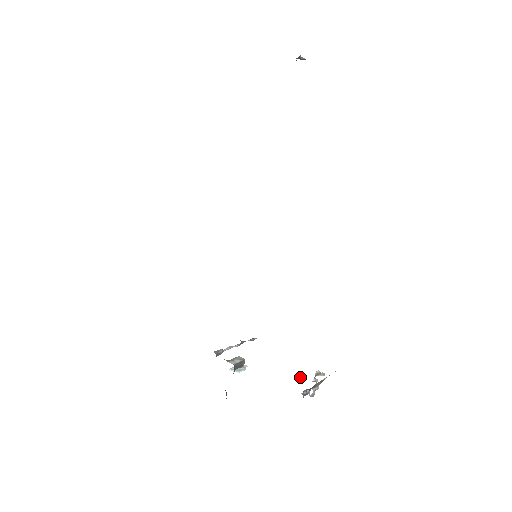
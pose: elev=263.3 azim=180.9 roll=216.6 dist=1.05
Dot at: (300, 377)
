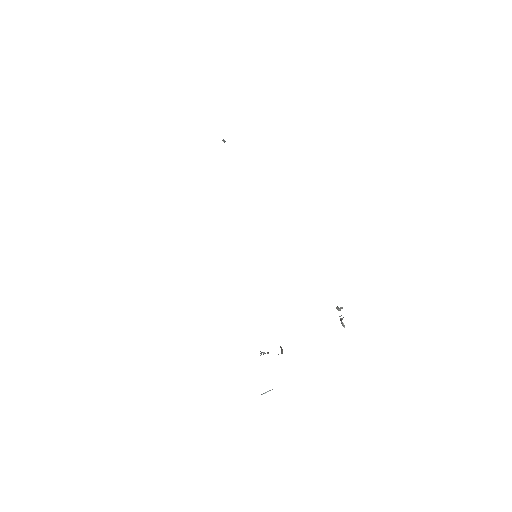
Dot at: occluded
